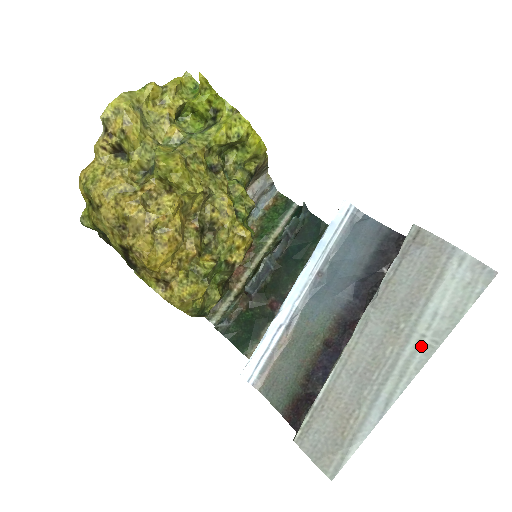
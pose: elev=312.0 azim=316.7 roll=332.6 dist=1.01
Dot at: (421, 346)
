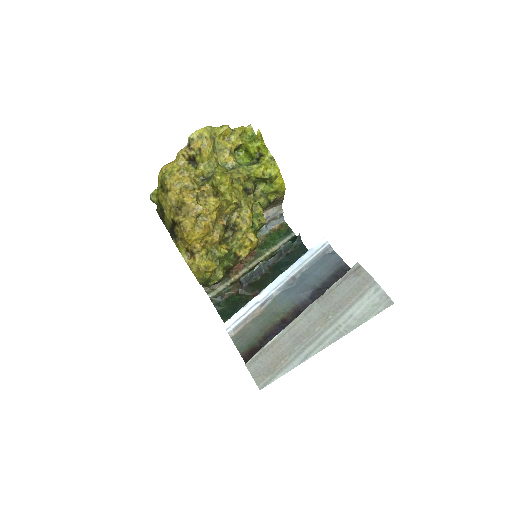
Dot at: (337, 331)
